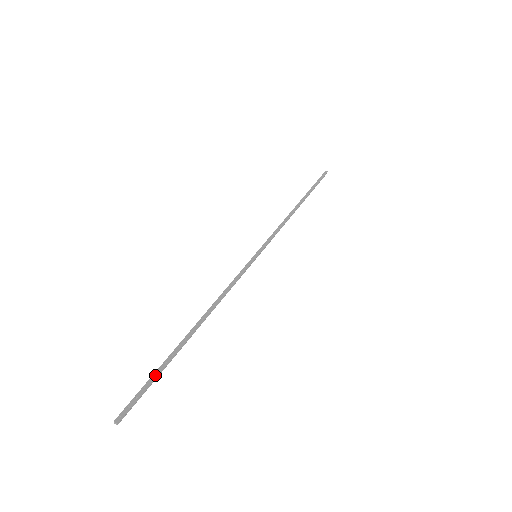
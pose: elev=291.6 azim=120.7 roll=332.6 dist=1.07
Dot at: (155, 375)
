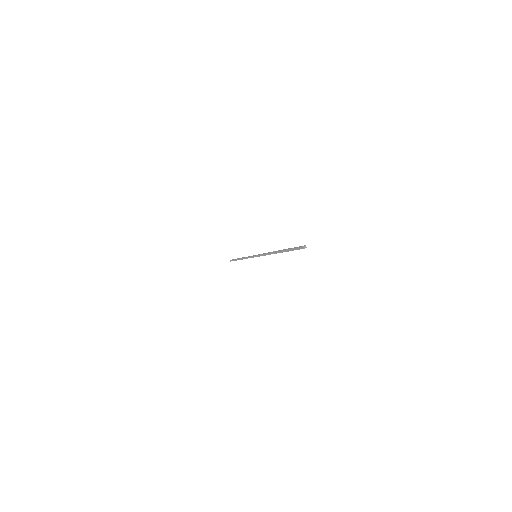
Dot at: (291, 248)
